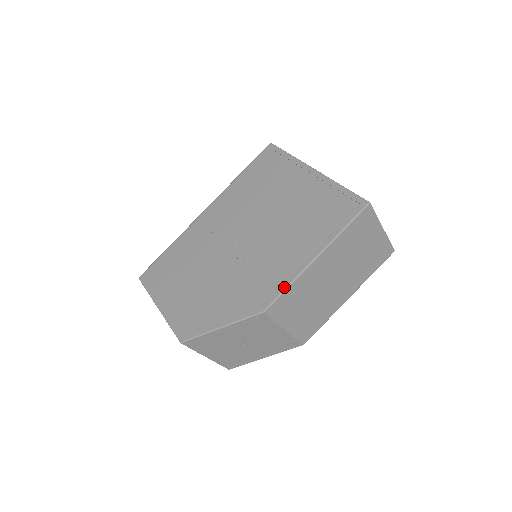
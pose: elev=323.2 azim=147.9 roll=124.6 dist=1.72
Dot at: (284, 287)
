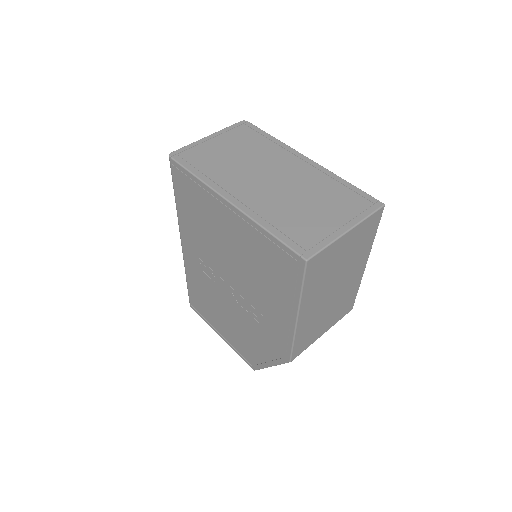
Dot at: (290, 344)
